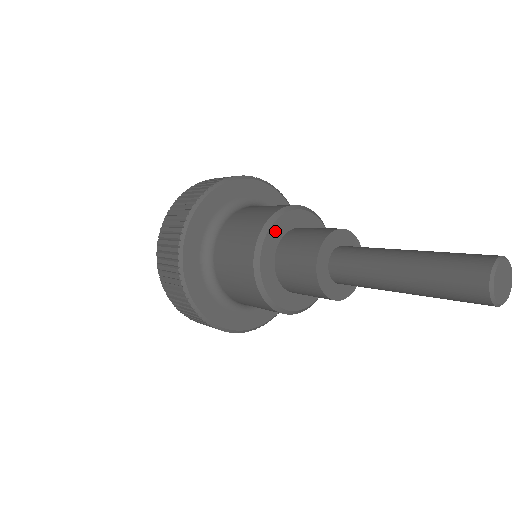
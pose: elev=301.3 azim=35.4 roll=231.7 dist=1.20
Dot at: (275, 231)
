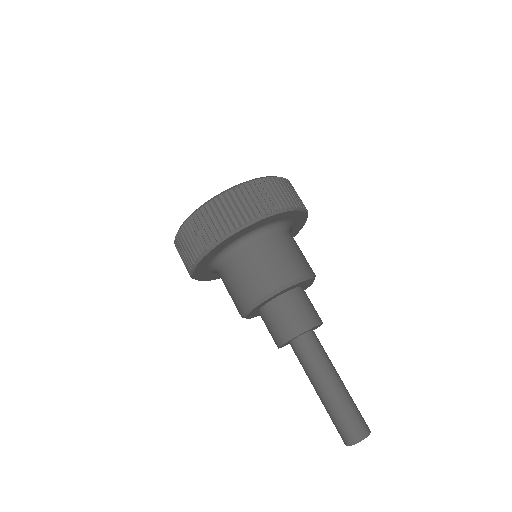
Dot at: (266, 302)
